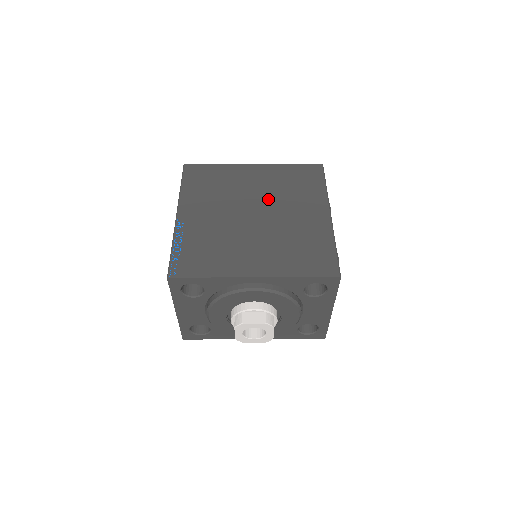
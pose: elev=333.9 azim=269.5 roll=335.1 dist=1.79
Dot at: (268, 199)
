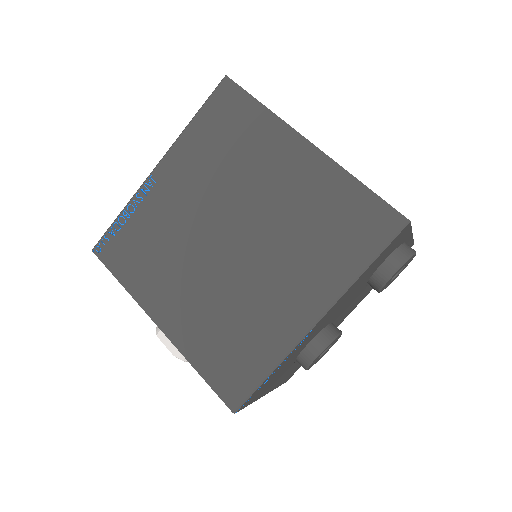
Dot at: (267, 226)
